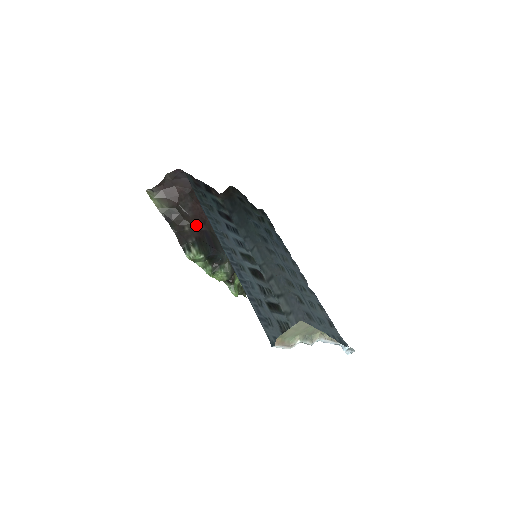
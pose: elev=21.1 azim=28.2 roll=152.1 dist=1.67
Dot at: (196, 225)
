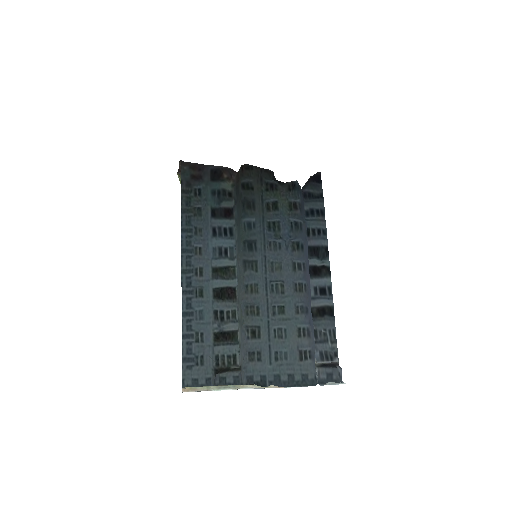
Dot at: occluded
